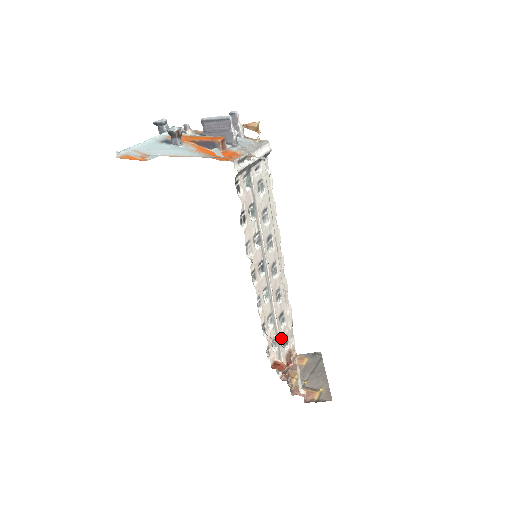
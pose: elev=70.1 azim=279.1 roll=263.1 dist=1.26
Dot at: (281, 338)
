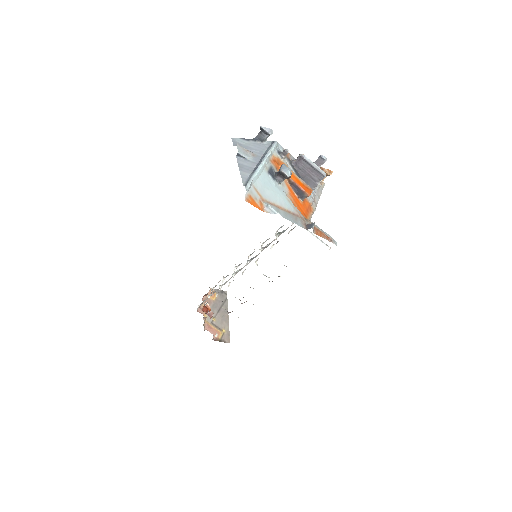
Dot at: occluded
